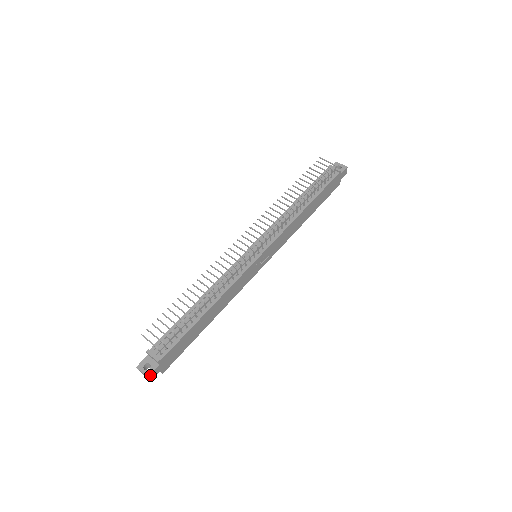
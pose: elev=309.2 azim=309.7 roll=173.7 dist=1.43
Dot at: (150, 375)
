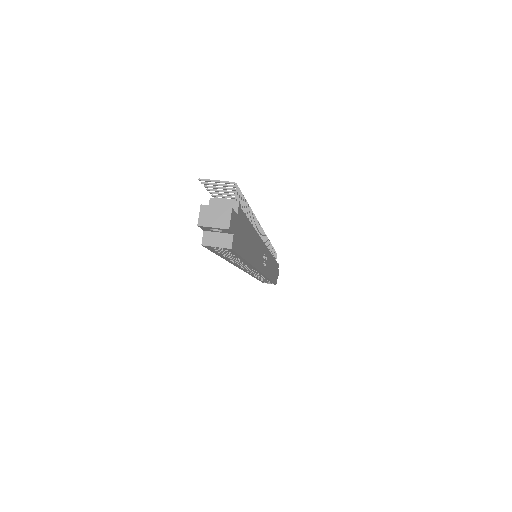
Dot at: (232, 212)
